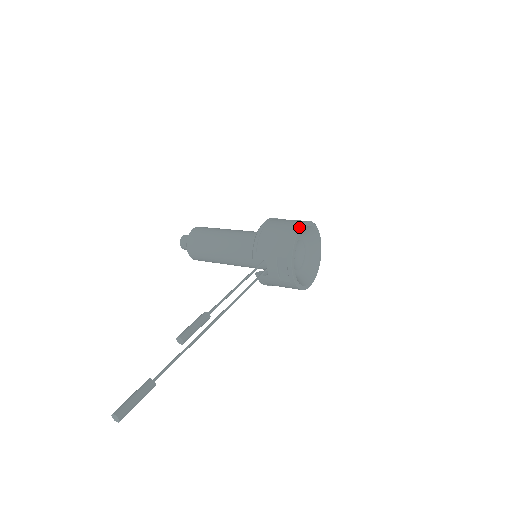
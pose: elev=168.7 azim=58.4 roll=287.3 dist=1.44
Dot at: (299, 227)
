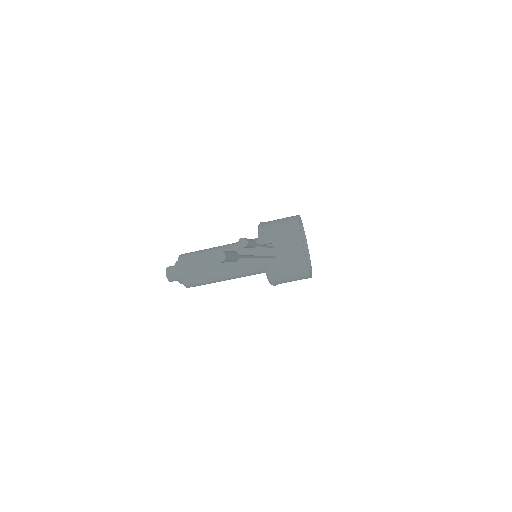
Dot at: (297, 215)
